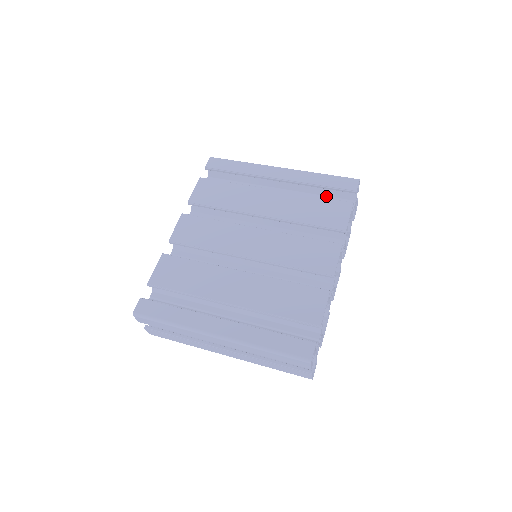
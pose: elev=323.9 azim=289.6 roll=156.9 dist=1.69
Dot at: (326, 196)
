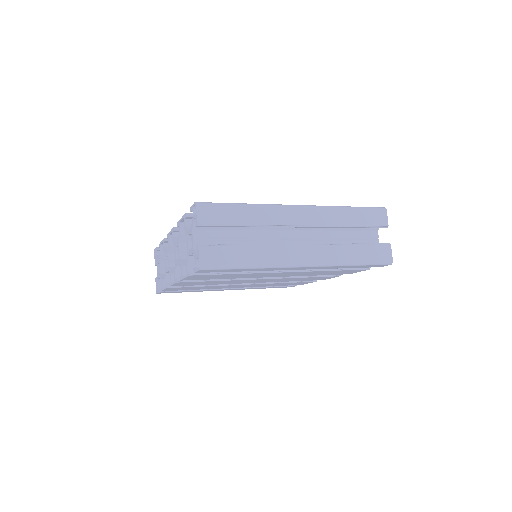
Dot at: occluded
